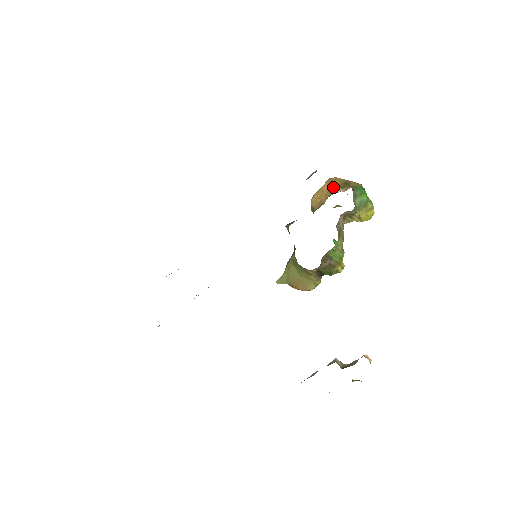
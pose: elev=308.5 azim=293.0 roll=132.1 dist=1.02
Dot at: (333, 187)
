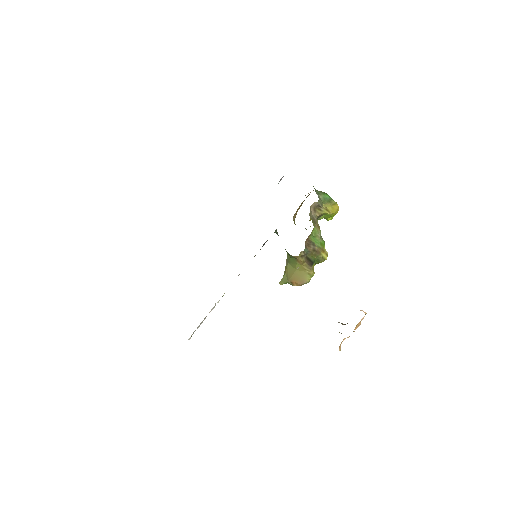
Dot at: occluded
